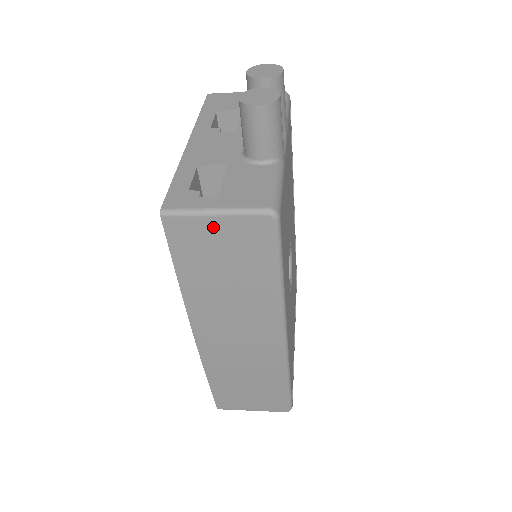
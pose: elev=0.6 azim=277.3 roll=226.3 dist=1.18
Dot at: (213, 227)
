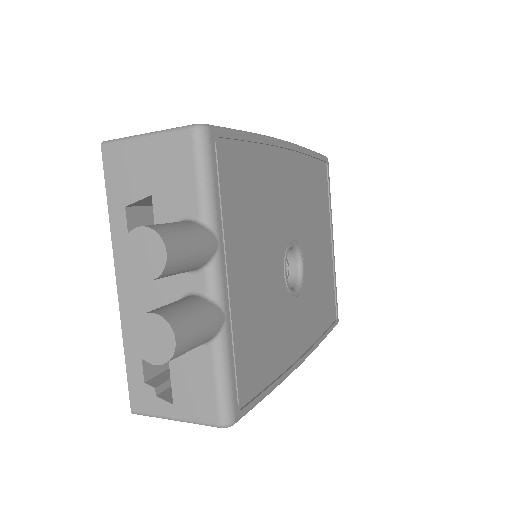
Dot at: occluded
